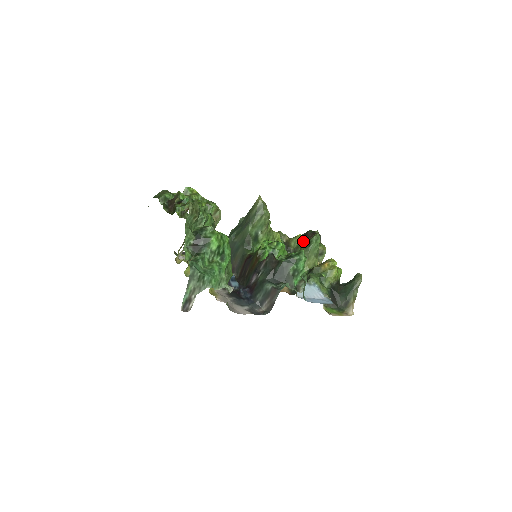
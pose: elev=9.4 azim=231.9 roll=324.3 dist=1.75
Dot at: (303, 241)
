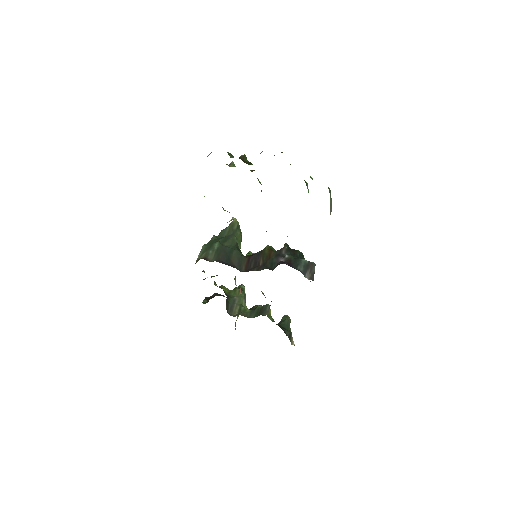
Dot at: occluded
